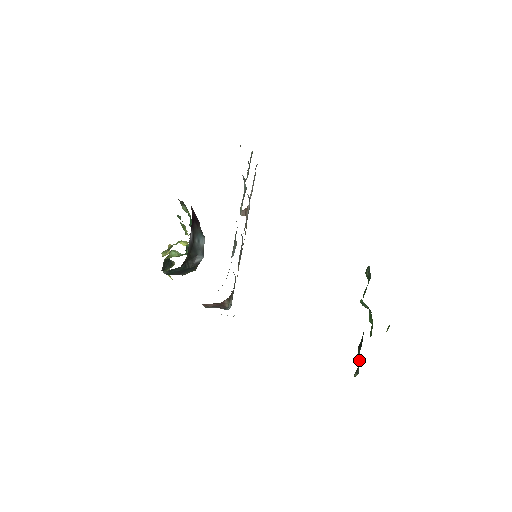
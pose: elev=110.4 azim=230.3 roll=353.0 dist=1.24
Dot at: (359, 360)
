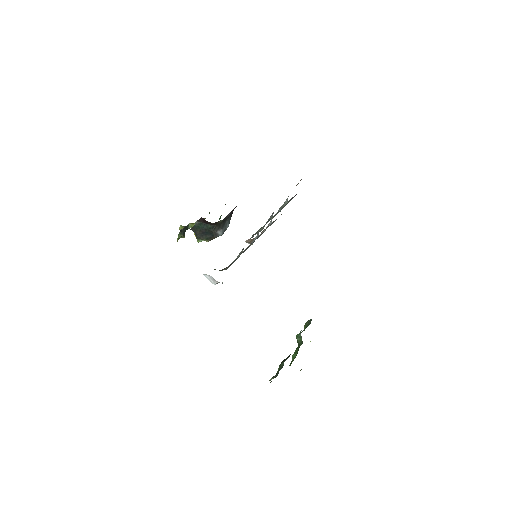
Dot at: occluded
